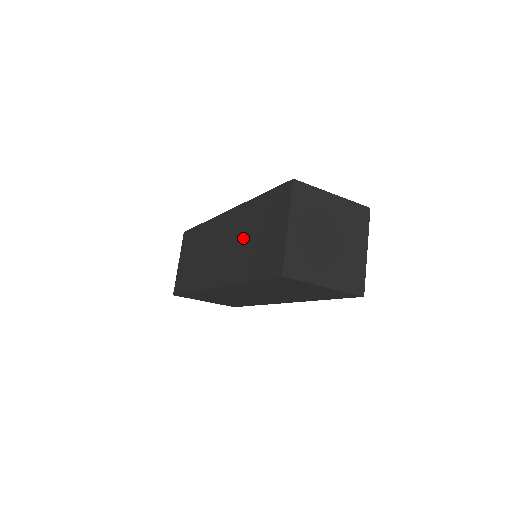
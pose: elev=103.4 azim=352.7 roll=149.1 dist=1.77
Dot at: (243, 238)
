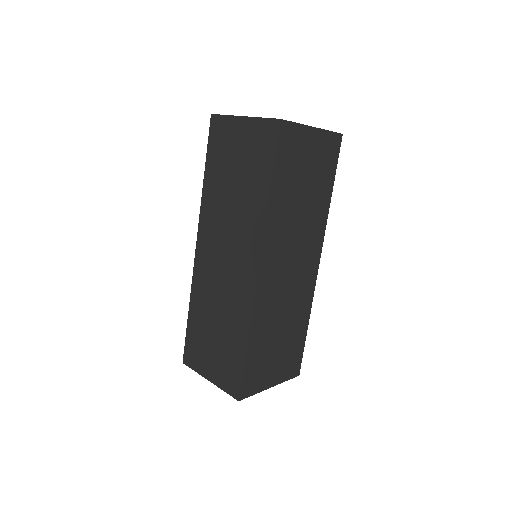
Dot at: (229, 204)
